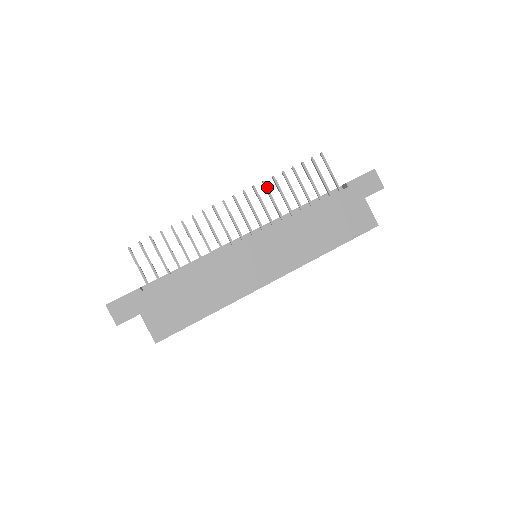
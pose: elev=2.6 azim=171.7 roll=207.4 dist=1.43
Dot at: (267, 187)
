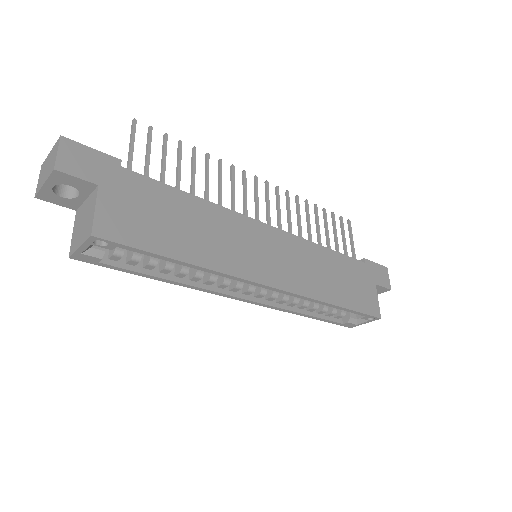
Dot at: occluded
